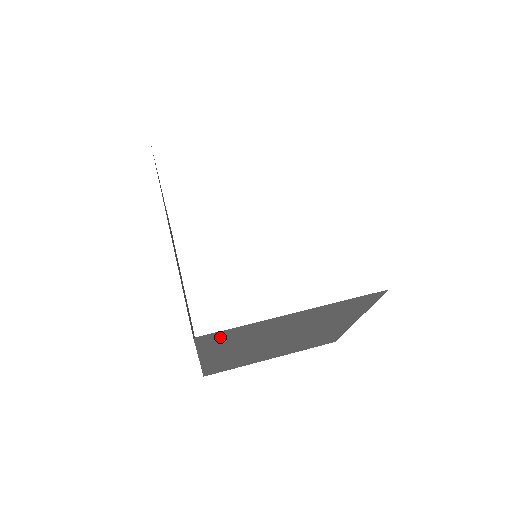
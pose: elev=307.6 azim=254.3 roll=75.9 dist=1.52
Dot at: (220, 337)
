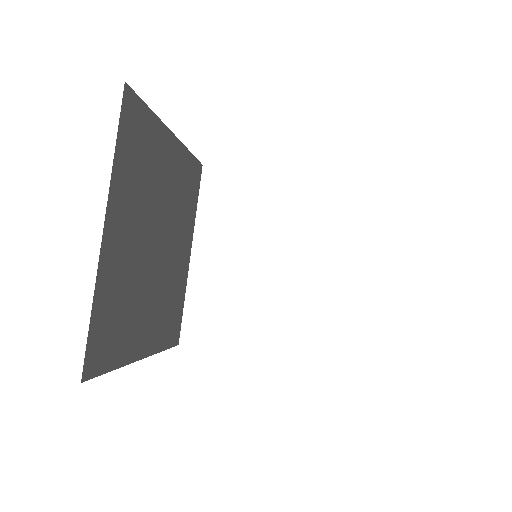
Dot at: occluded
